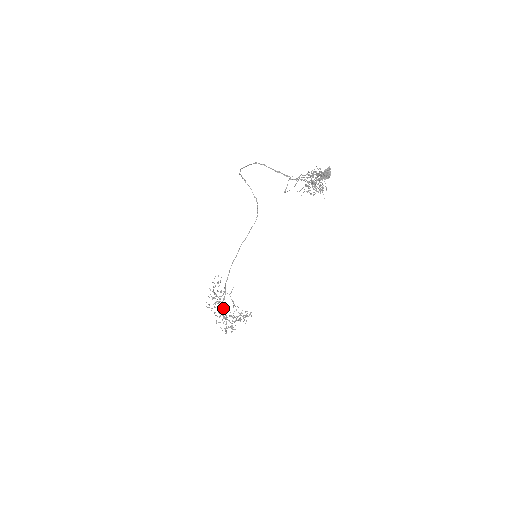
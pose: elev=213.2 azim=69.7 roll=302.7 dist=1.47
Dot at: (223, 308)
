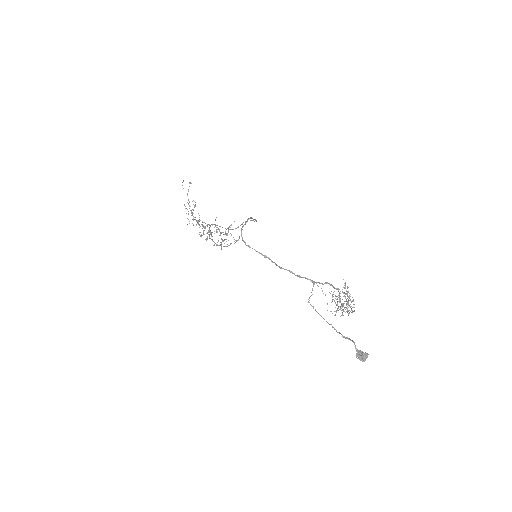
Dot at: (211, 239)
